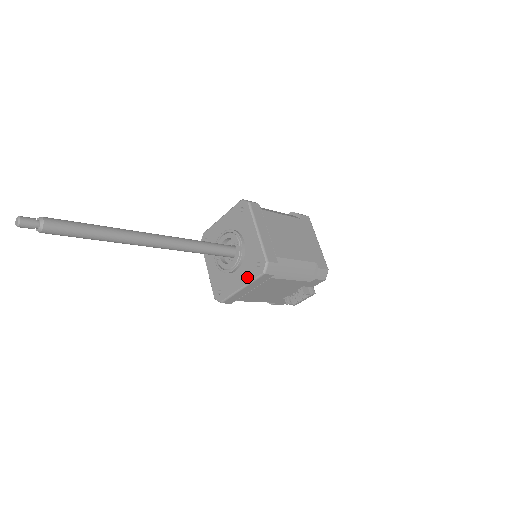
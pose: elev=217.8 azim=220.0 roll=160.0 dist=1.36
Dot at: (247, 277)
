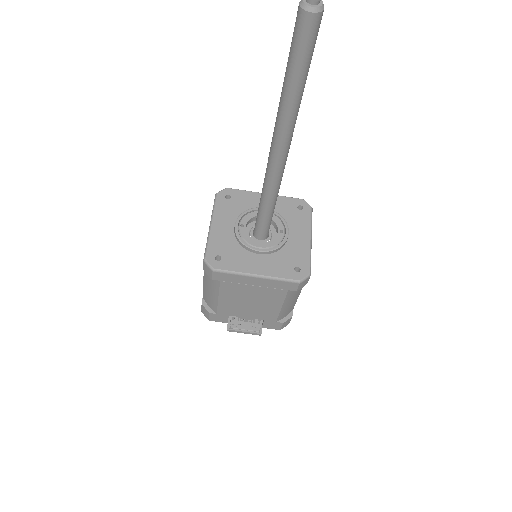
Dot at: (274, 270)
